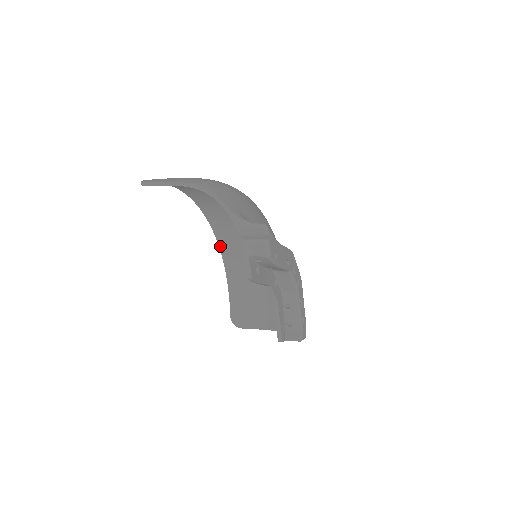
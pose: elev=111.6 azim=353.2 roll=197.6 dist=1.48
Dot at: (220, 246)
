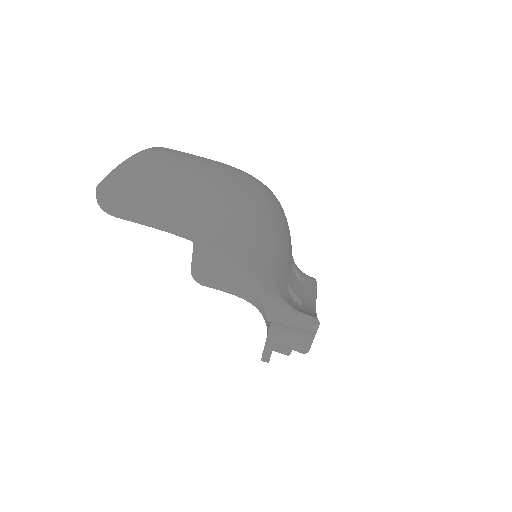
Dot at: occluded
